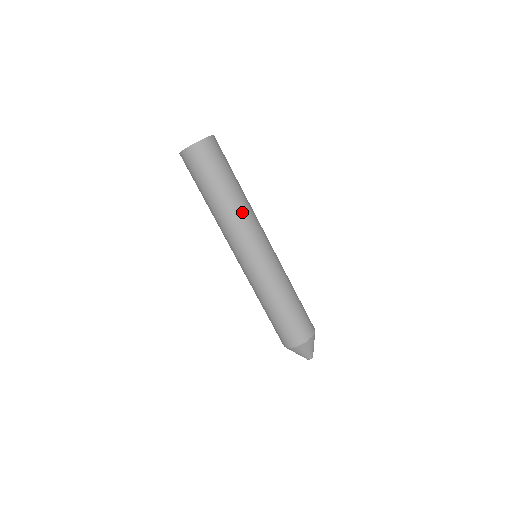
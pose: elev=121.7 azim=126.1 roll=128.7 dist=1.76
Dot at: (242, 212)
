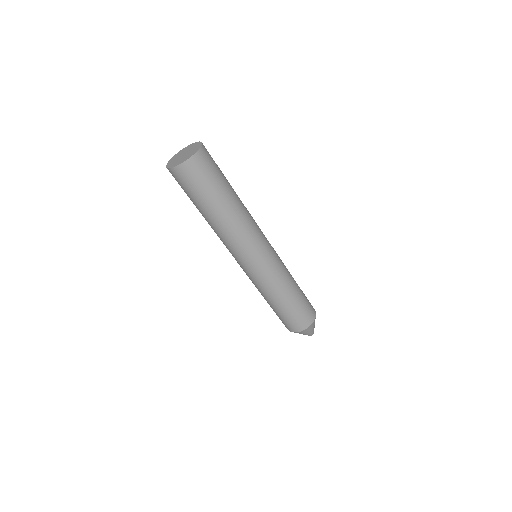
Dot at: (239, 225)
